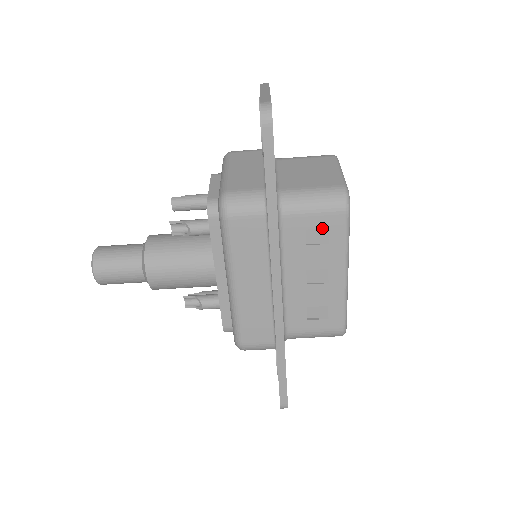
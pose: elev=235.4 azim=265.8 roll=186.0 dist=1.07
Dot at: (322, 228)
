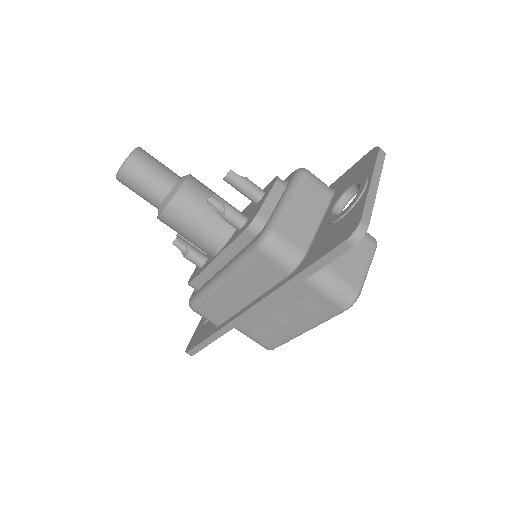
Dot at: (318, 303)
